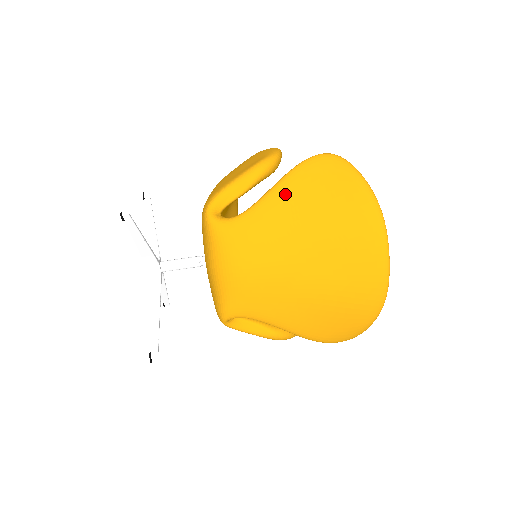
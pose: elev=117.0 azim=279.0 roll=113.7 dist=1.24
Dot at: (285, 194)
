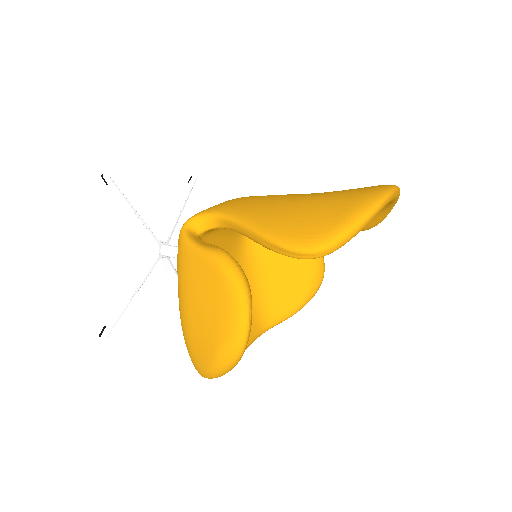
Dot at: occluded
